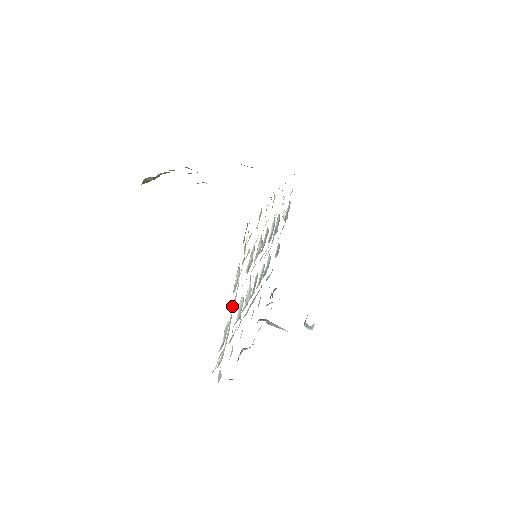
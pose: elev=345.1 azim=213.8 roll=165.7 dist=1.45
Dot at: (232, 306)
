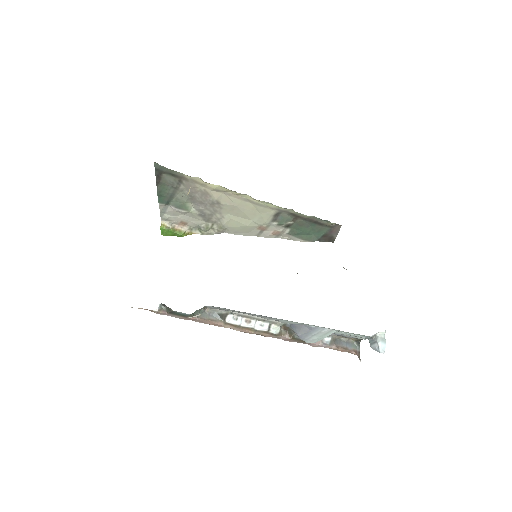
Dot at: occluded
